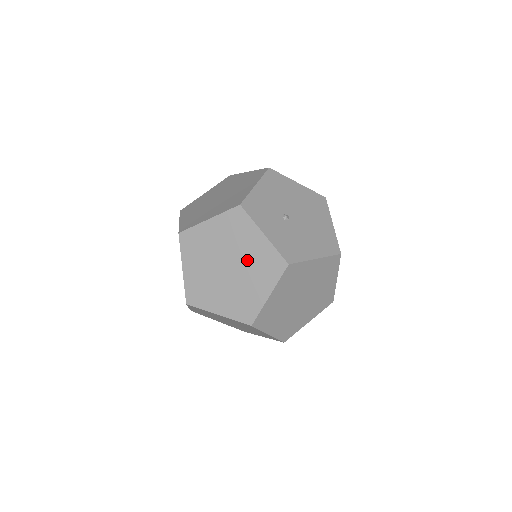
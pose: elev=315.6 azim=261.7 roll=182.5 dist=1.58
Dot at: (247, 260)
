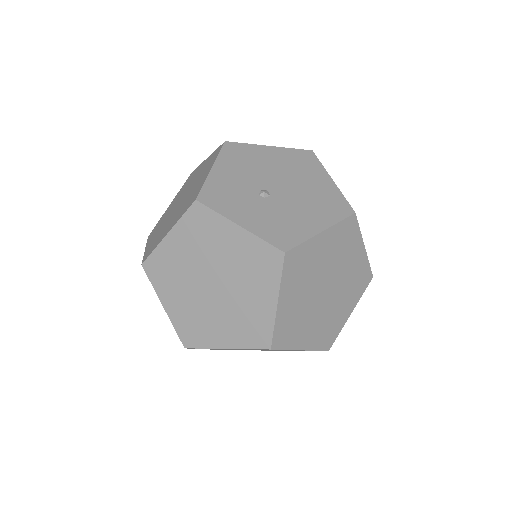
Dot at: (232, 267)
